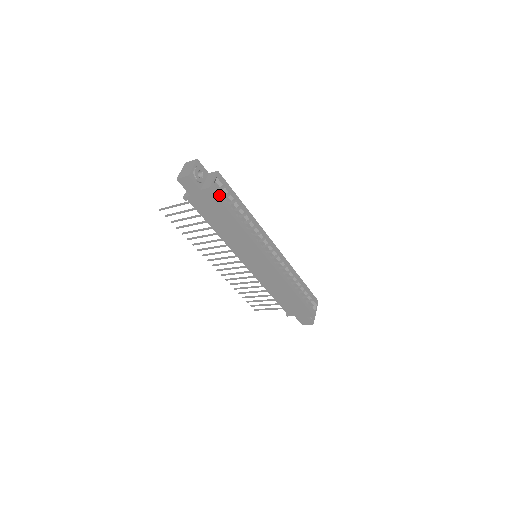
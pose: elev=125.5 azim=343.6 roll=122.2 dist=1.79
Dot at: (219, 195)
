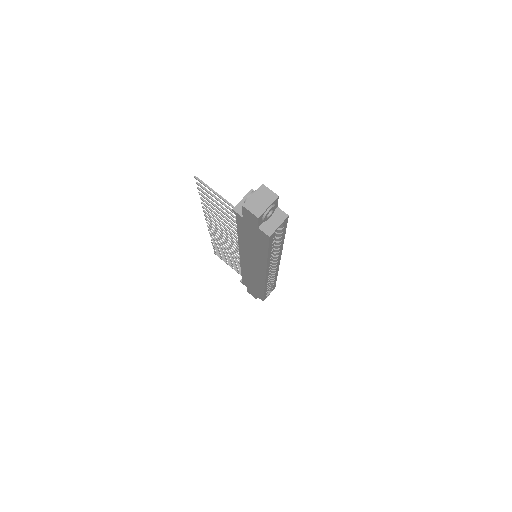
Dot at: (272, 239)
